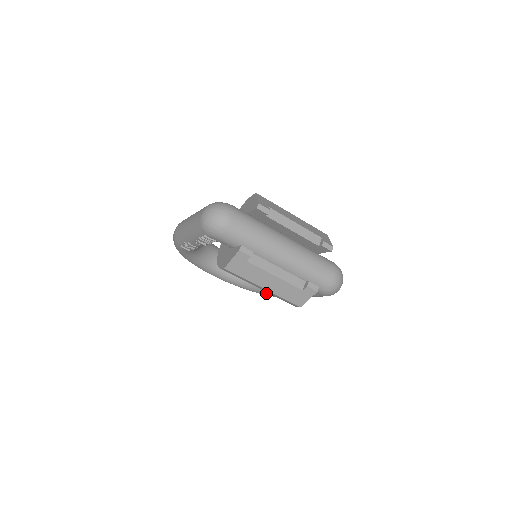
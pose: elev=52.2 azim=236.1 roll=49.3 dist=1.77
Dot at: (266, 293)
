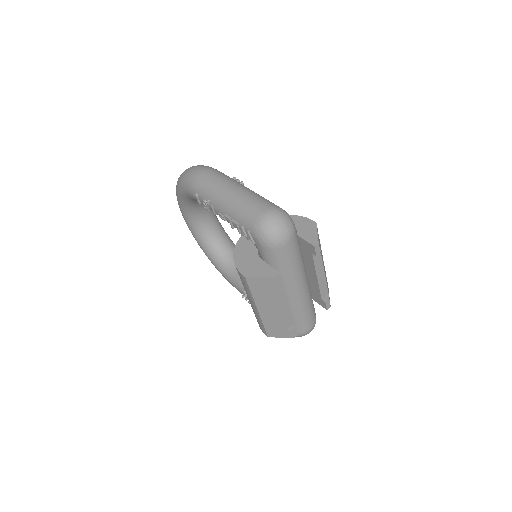
Dot at: (221, 271)
